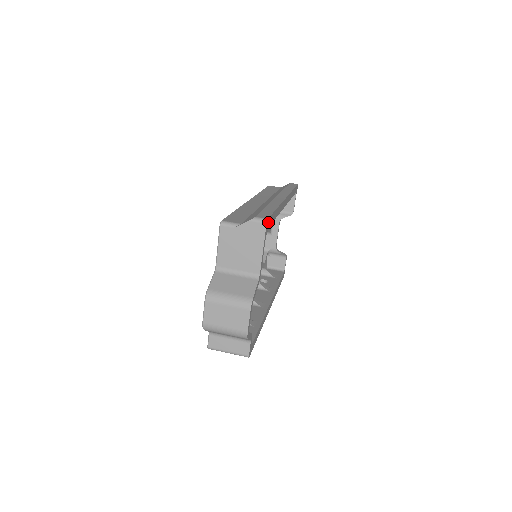
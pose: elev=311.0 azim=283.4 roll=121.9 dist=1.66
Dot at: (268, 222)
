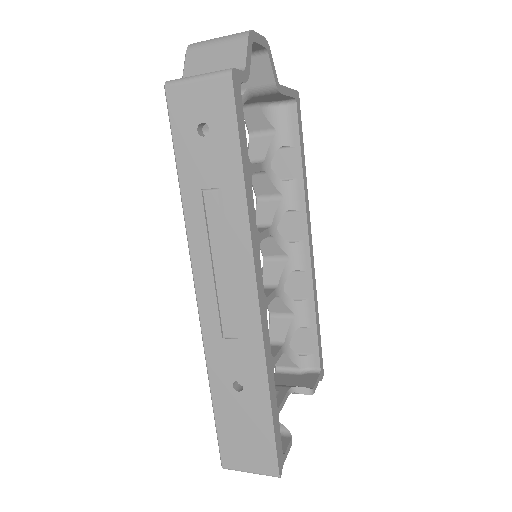
Dot at: (298, 104)
